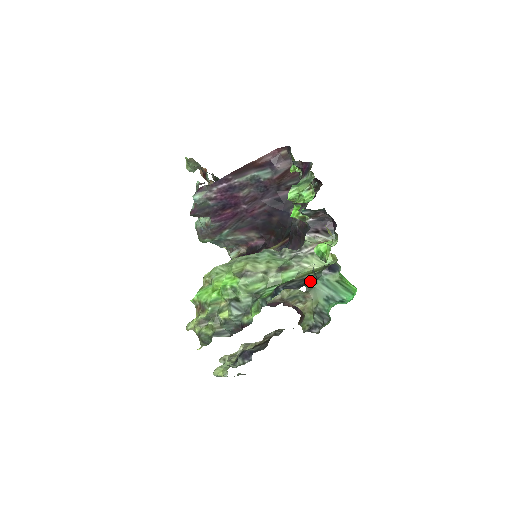
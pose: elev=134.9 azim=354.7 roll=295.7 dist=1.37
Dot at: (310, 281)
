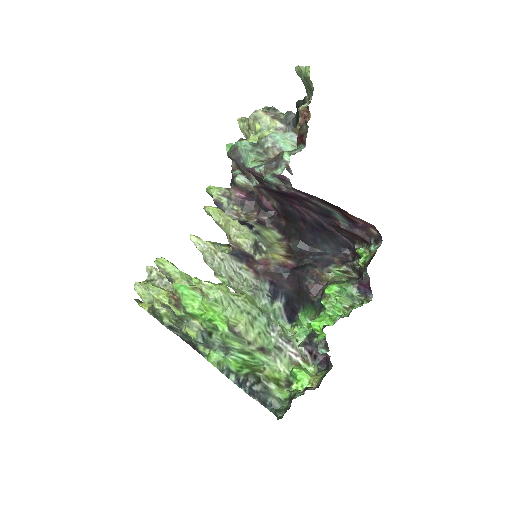
Dot at: (269, 404)
